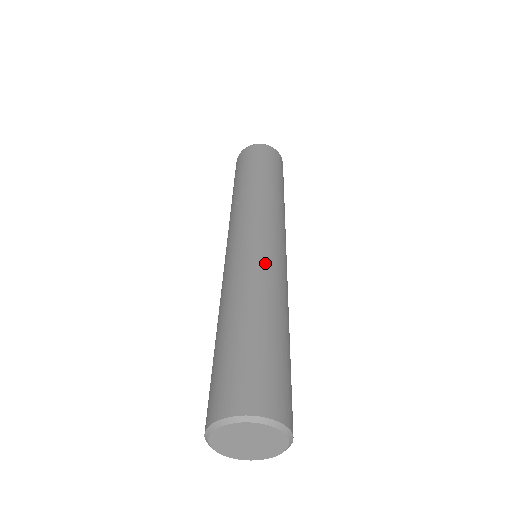
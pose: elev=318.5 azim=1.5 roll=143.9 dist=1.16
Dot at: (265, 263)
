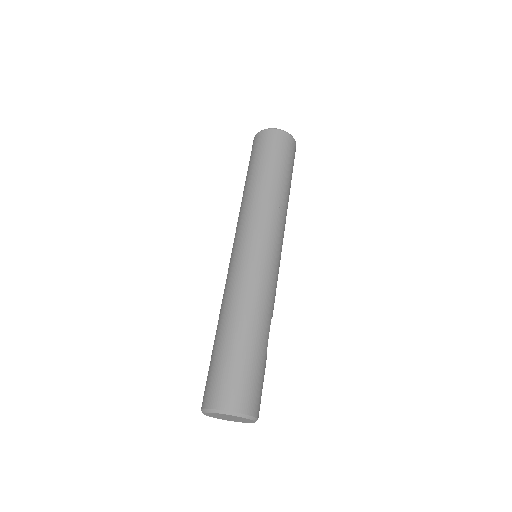
Dot at: (245, 276)
